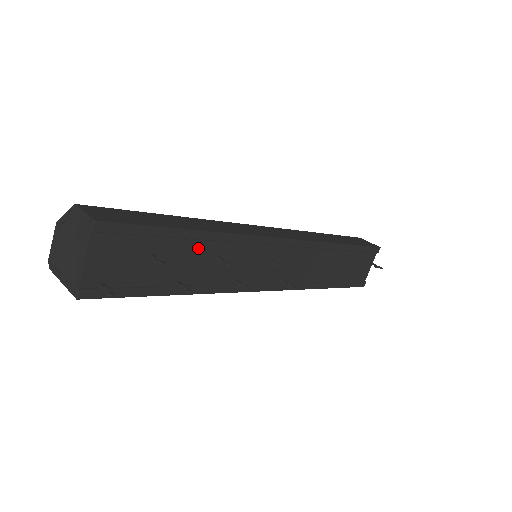
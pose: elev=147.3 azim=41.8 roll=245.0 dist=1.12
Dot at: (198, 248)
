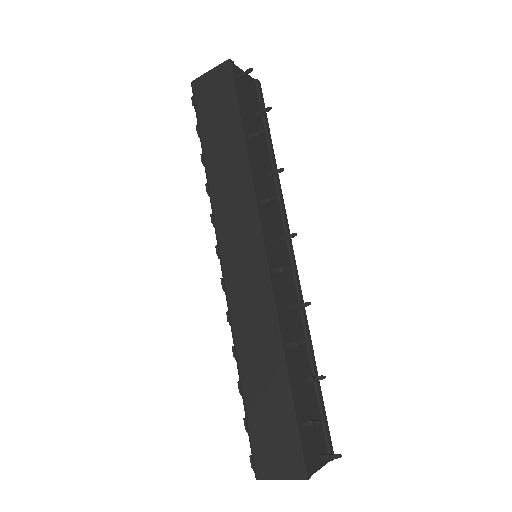
Dot at: (266, 157)
